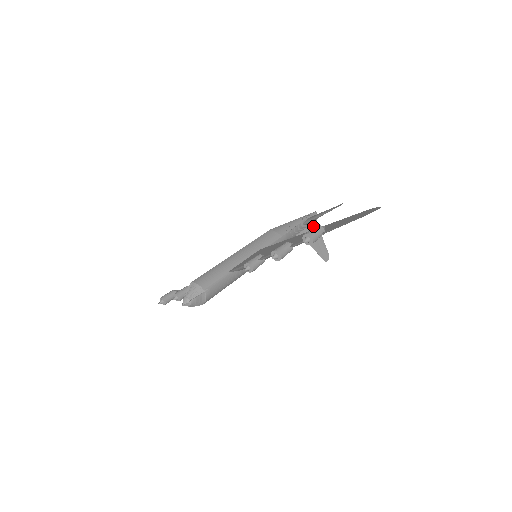
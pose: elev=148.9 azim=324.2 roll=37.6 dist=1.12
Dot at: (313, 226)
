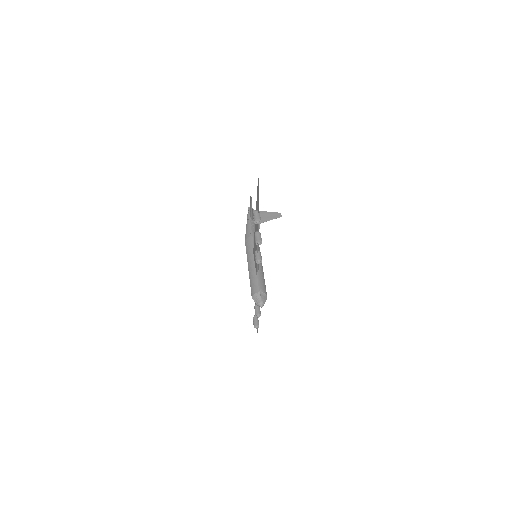
Dot at: occluded
